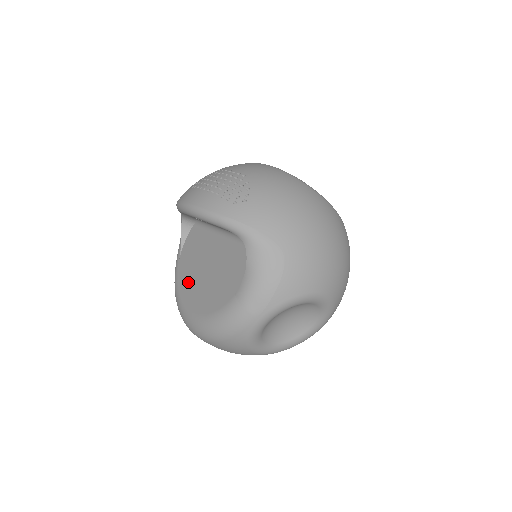
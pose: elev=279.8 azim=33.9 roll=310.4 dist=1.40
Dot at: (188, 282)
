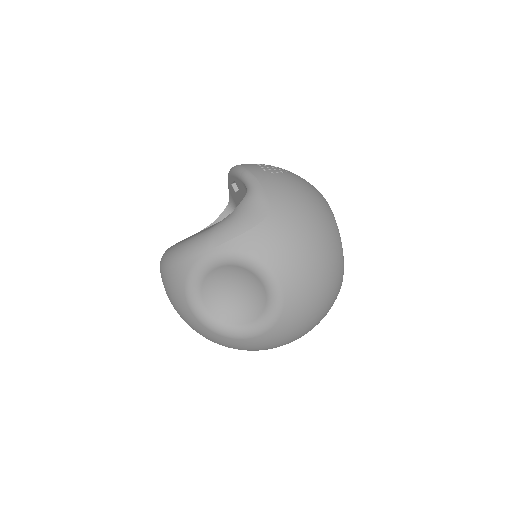
Dot at: occluded
